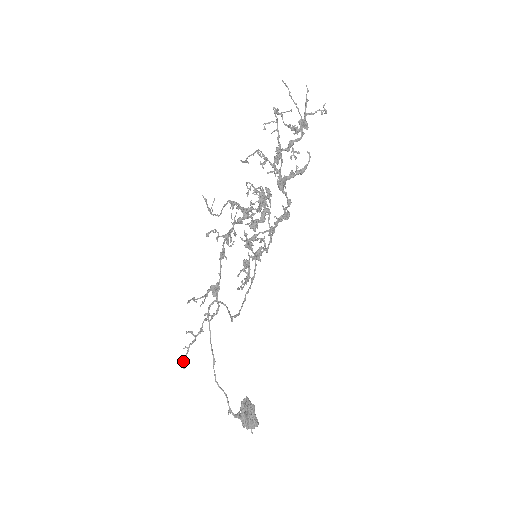
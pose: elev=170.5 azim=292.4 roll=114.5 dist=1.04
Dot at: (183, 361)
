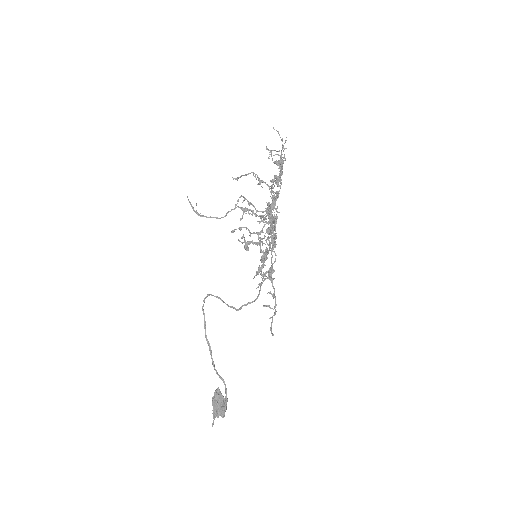
Dot at: (270, 329)
